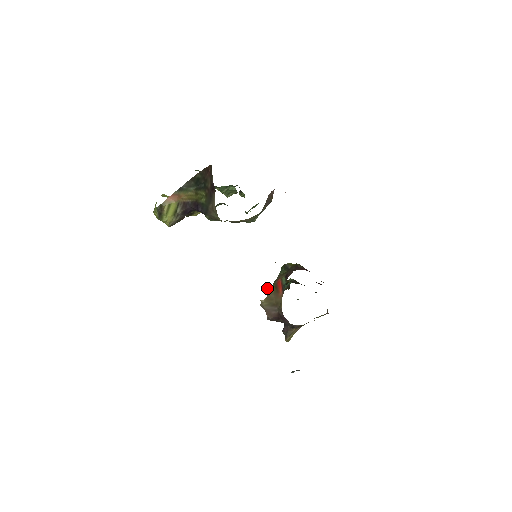
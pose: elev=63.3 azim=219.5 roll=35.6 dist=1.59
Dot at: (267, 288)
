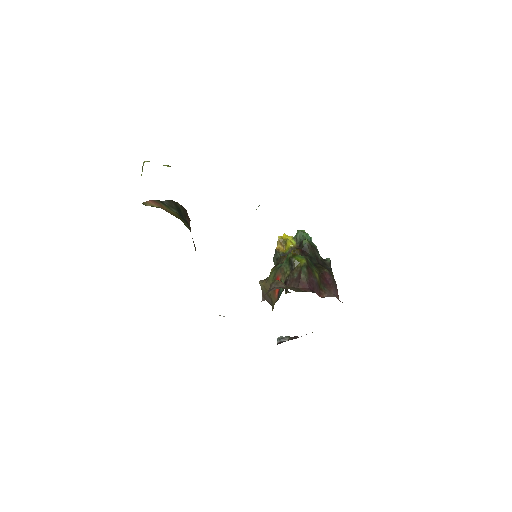
Dot at: (278, 238)
